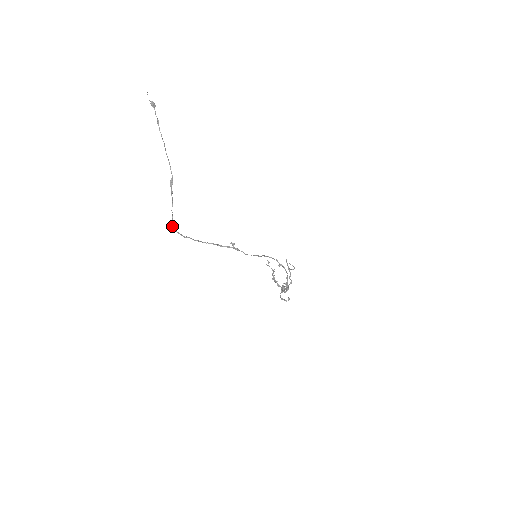
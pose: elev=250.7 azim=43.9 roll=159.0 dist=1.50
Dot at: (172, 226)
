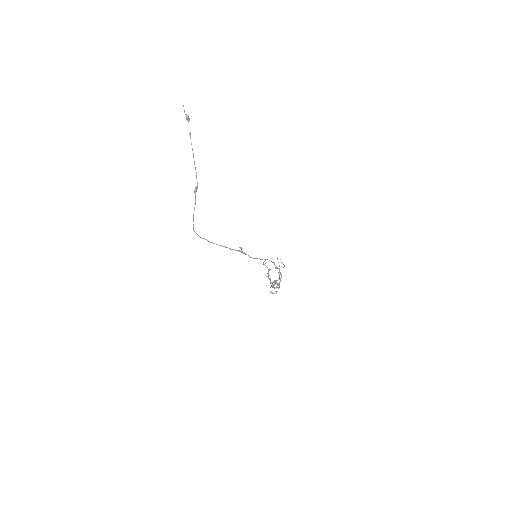
Dot at: (193, 228)
